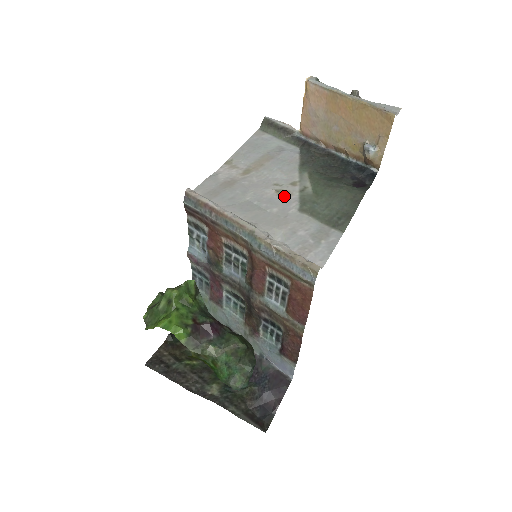
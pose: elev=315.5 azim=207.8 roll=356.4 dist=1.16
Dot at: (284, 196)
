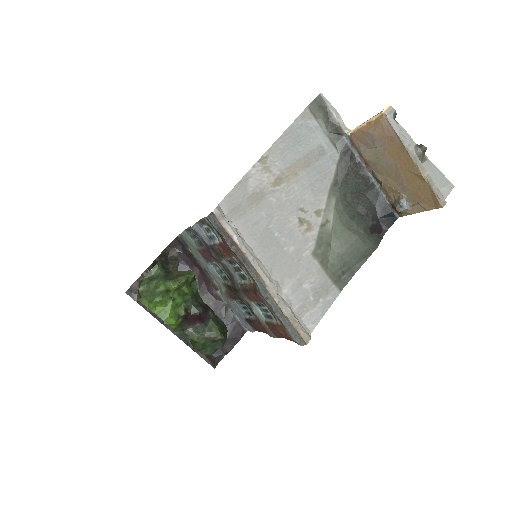
Dot at: (305, 230)
